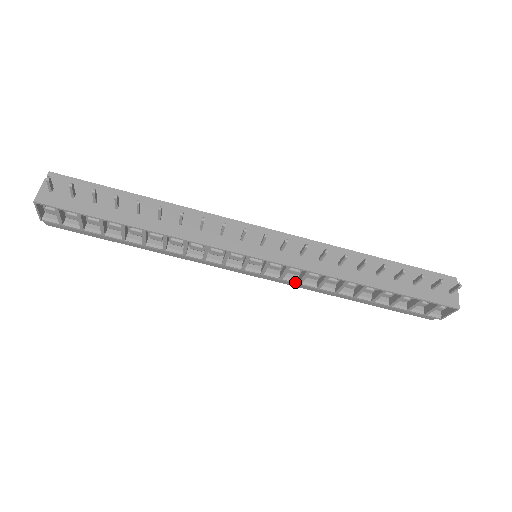
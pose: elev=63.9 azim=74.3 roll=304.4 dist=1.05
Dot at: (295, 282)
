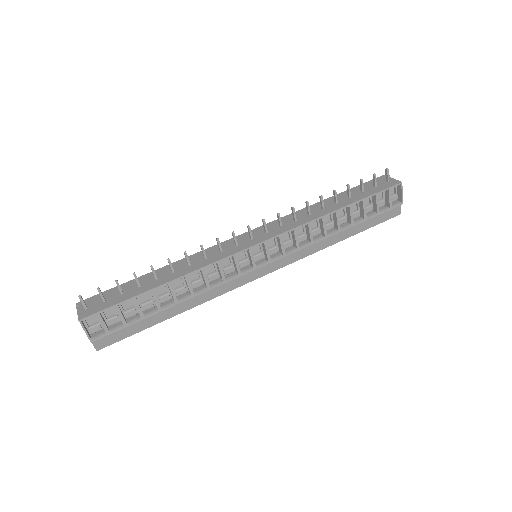
Dot at: (295, 250)
